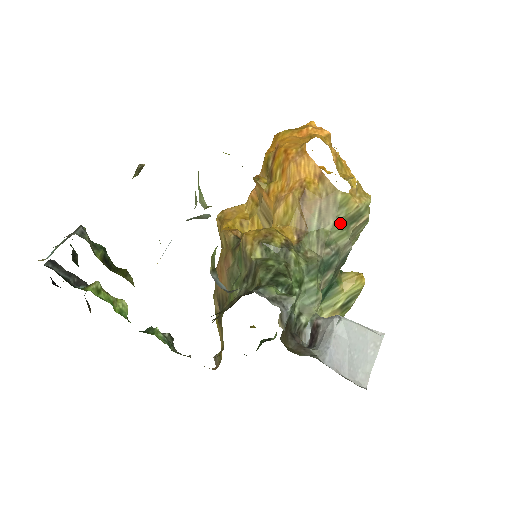
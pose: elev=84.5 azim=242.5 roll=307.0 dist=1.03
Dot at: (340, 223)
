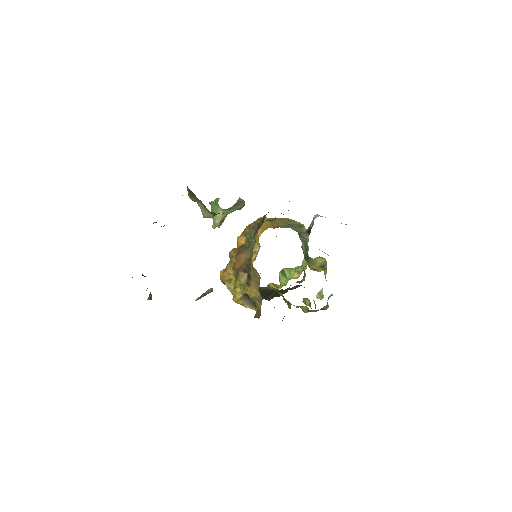
Dot at: (294, 225)
